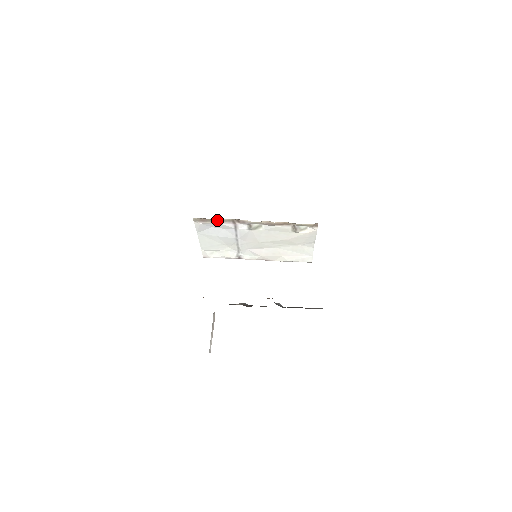
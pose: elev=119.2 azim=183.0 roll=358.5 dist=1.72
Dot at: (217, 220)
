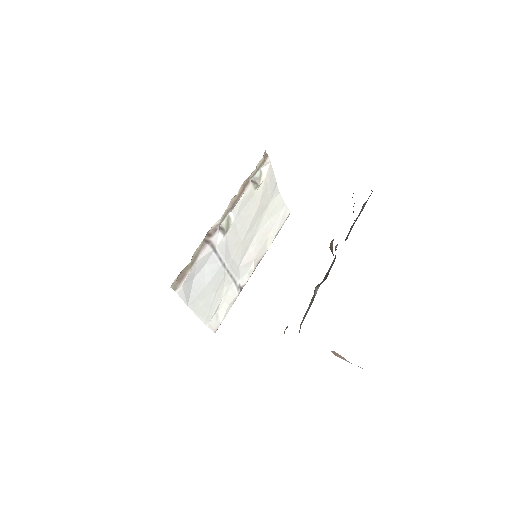
Dot at: (192, 259)
